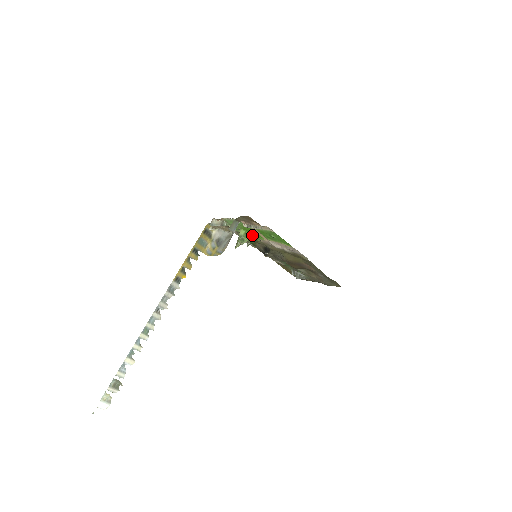
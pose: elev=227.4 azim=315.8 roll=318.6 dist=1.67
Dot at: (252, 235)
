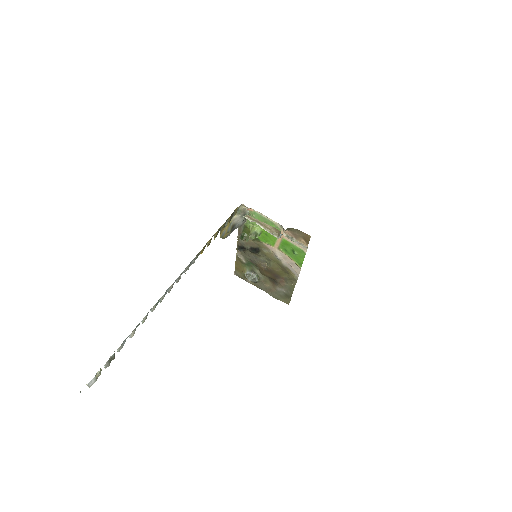
Dot at: (263, 236)
